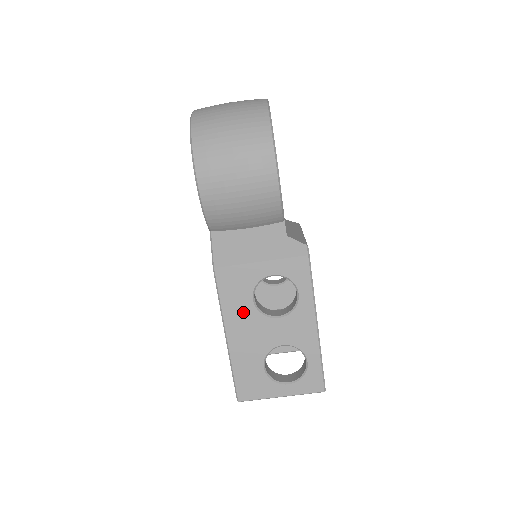
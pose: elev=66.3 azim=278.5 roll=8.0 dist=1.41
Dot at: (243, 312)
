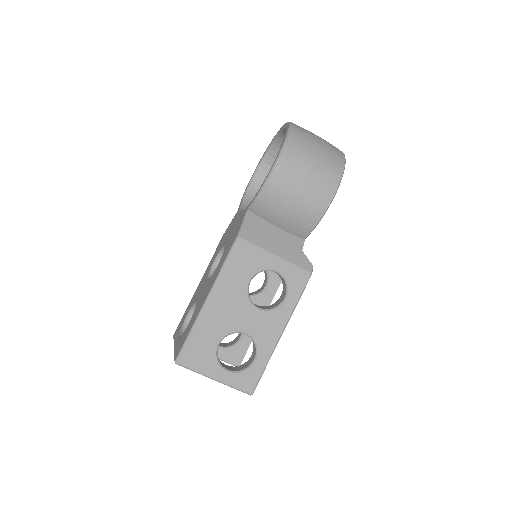
Dot at: (235, 286)
